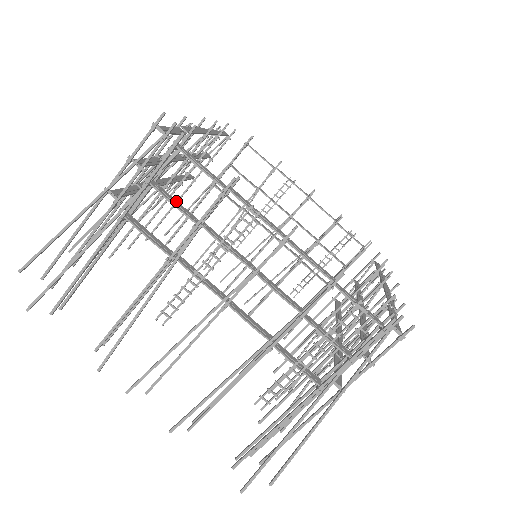
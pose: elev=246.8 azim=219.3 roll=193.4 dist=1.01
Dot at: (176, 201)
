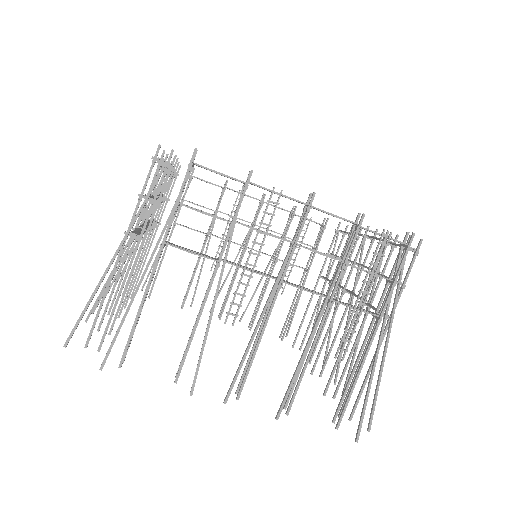
Dot at: (204, 212)
